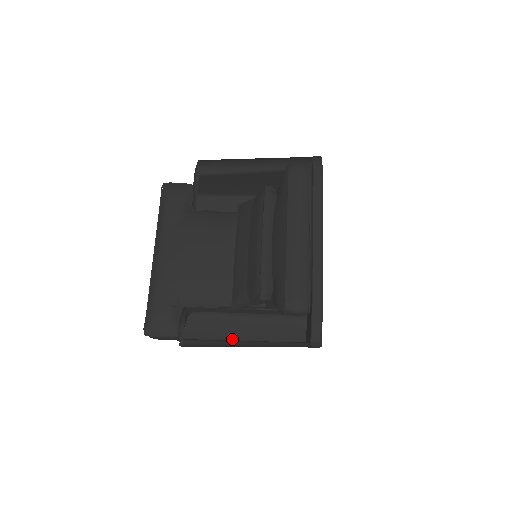
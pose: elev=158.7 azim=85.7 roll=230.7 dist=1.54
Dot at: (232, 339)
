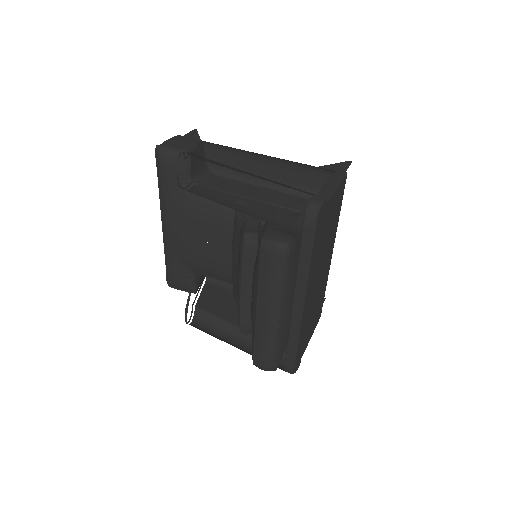
Dot at: occluded
